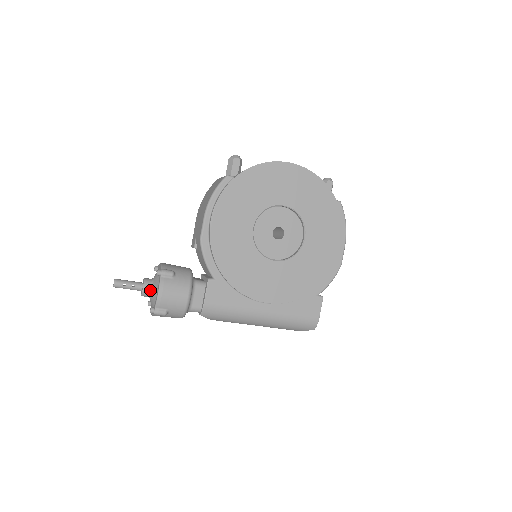
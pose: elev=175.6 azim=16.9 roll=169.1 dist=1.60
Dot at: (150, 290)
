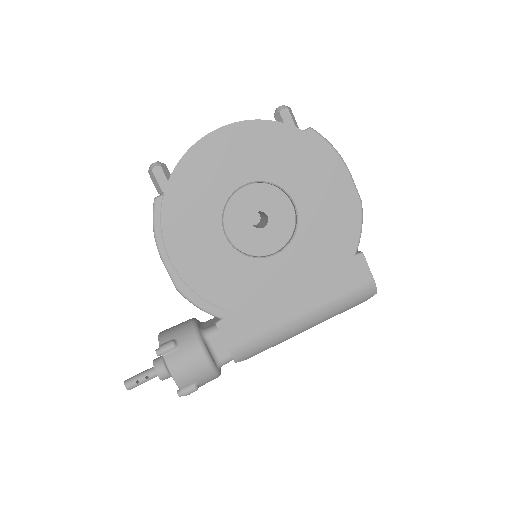
Dot at: (165, 372)
